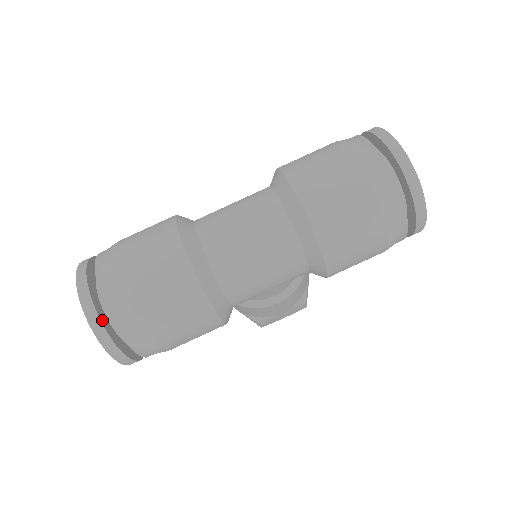
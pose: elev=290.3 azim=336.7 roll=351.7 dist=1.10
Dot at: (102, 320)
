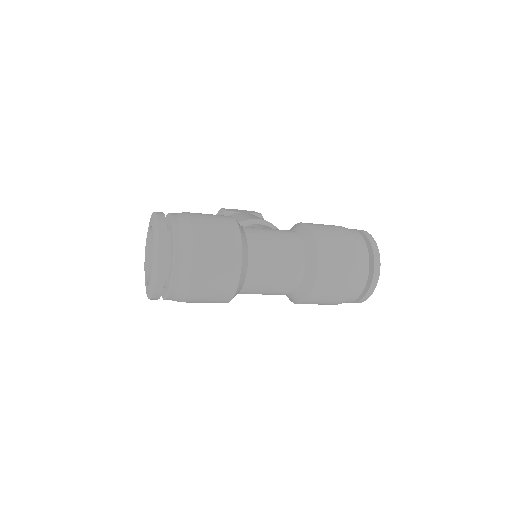
Dot at: (163, 283)
